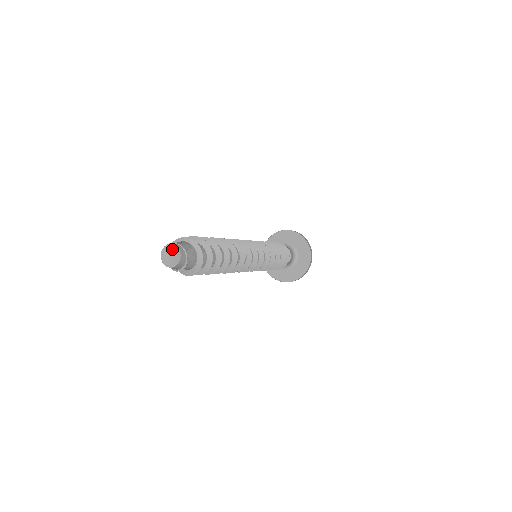
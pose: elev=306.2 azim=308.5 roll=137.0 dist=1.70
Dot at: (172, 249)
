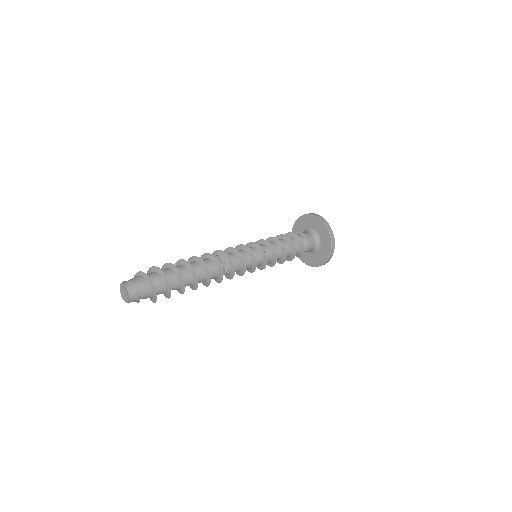
Dot at: (123, 287)
